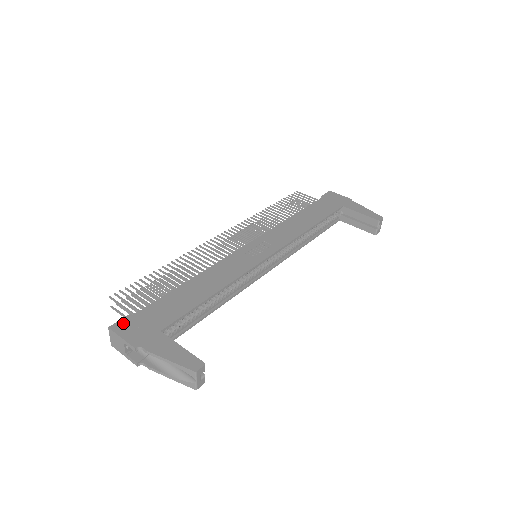
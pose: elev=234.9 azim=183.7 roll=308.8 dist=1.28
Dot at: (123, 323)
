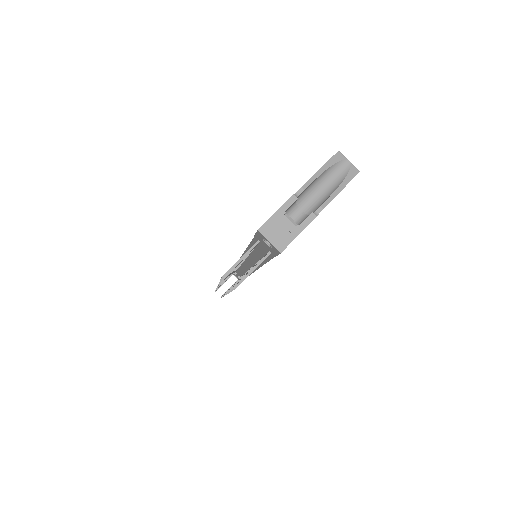
Dot at: occluded
